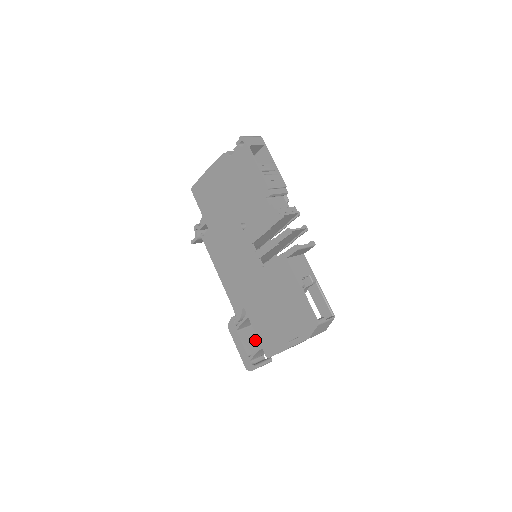
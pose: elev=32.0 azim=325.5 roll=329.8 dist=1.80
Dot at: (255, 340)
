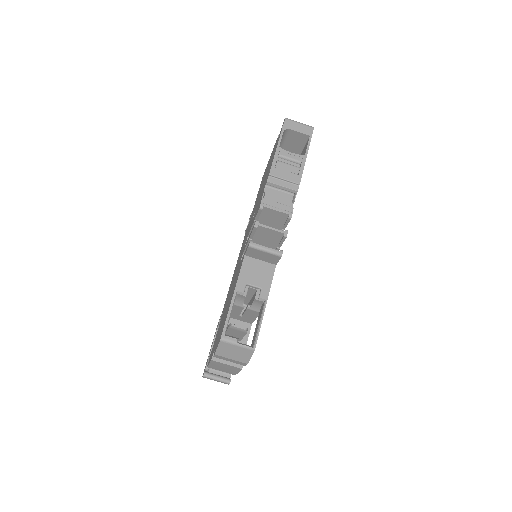
Dot at: occluded
